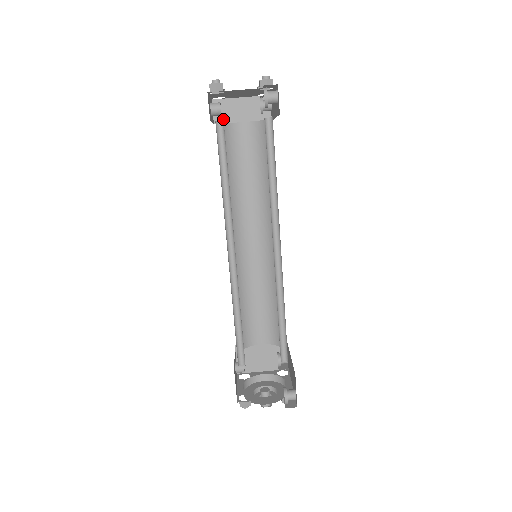
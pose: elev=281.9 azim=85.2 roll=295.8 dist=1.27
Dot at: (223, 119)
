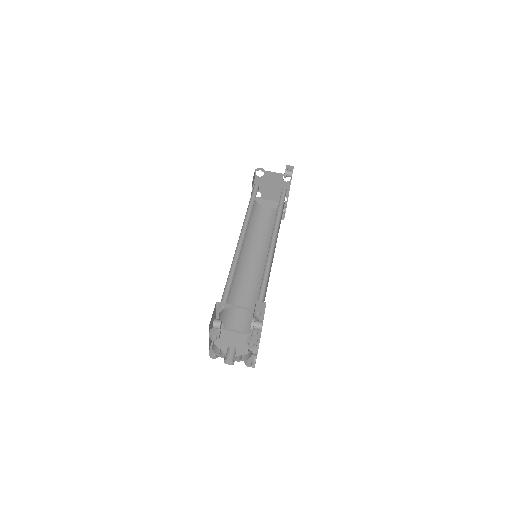
Dot at: occluded
